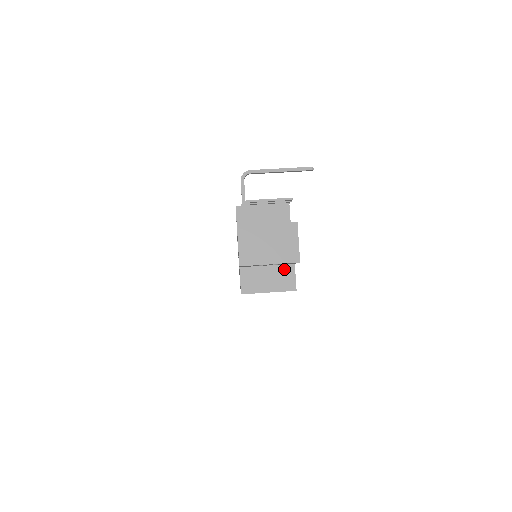
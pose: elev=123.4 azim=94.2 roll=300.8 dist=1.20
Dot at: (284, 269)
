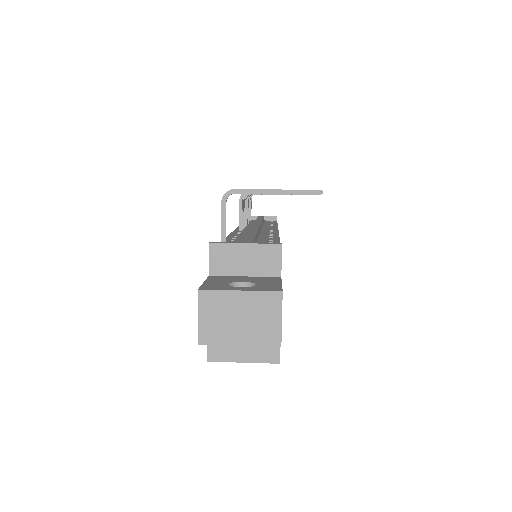
Dot at: occluded
